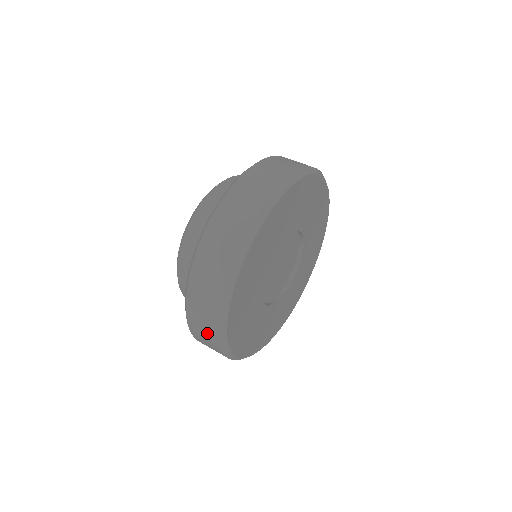
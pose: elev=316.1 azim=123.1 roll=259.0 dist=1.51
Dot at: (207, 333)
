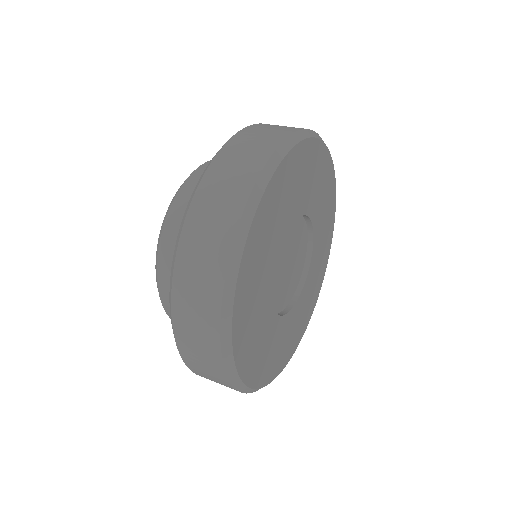
Dot at: (203, 344)
